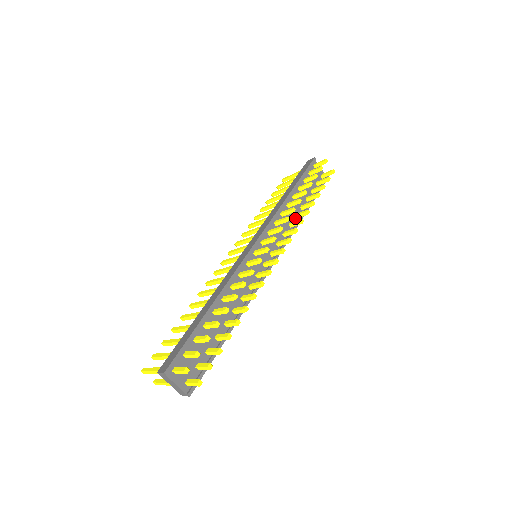
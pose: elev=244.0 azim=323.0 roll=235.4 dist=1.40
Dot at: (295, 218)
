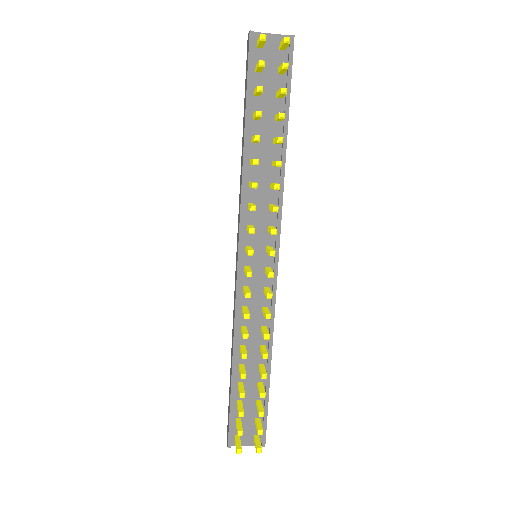
Dot at: (274, 167)
